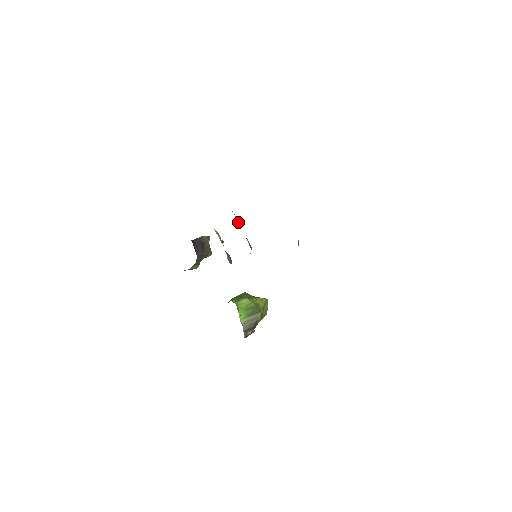
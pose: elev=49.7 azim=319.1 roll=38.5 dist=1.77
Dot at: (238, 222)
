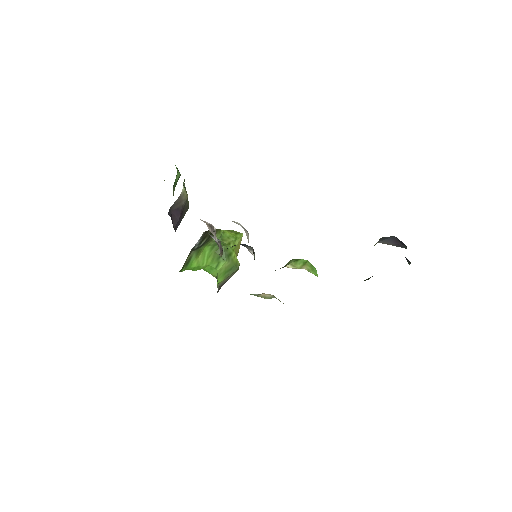
Dot at: (248, 242)
